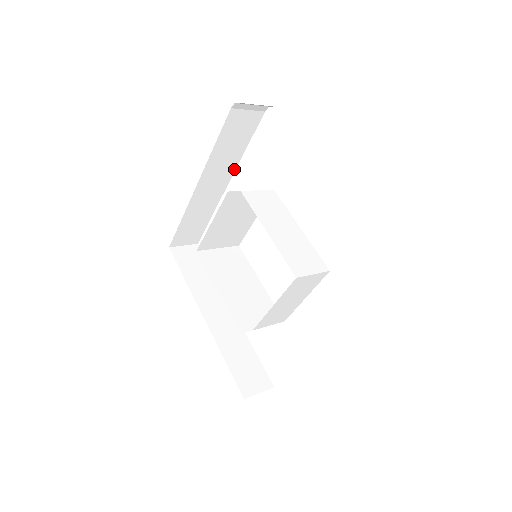
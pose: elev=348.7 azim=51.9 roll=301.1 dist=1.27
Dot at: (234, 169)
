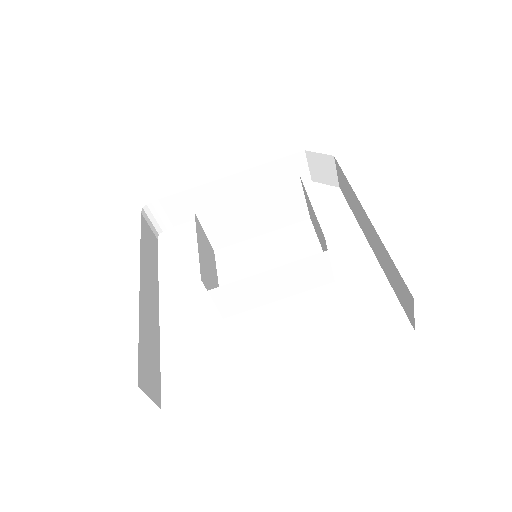
Dot at: (157, 289)
